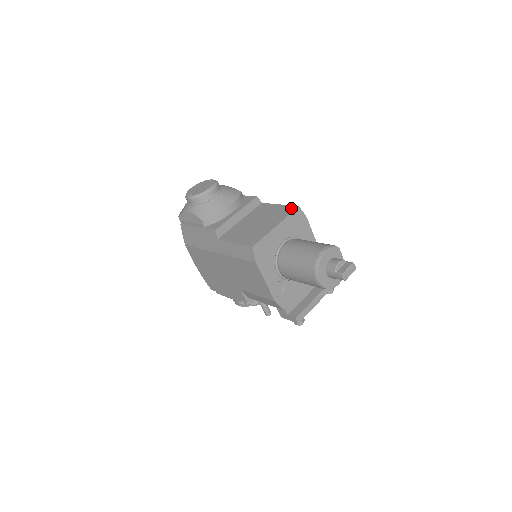
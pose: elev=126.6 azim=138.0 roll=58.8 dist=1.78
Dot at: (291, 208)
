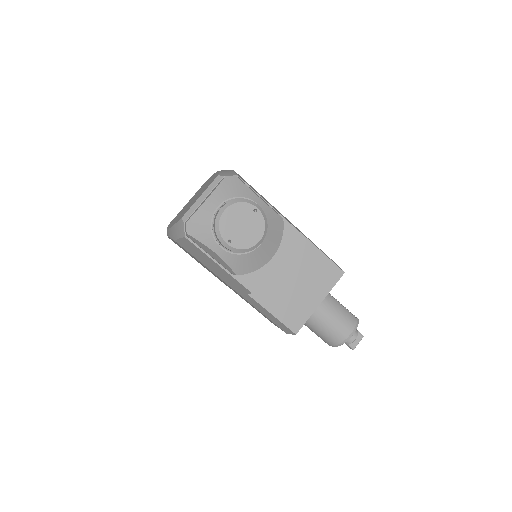
Dot at: (337, 272)
